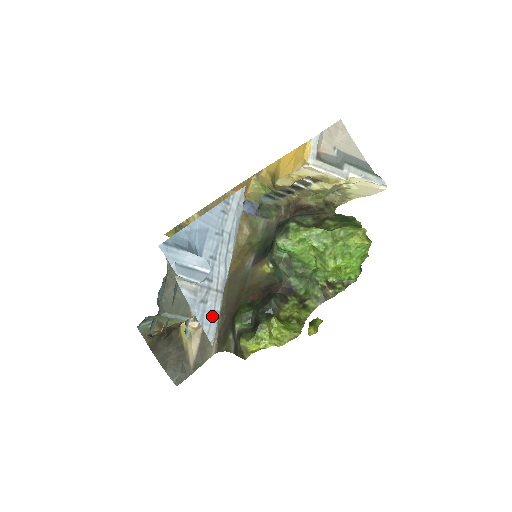
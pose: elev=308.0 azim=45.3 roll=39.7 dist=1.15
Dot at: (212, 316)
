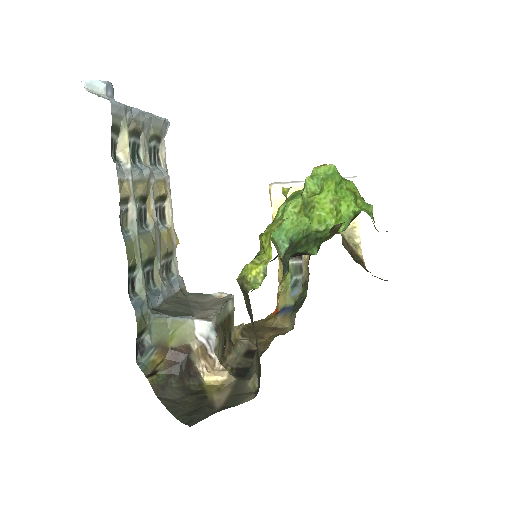
Dot at: occluded
